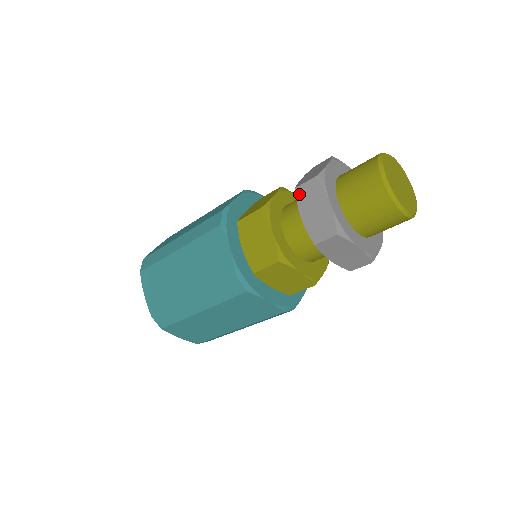
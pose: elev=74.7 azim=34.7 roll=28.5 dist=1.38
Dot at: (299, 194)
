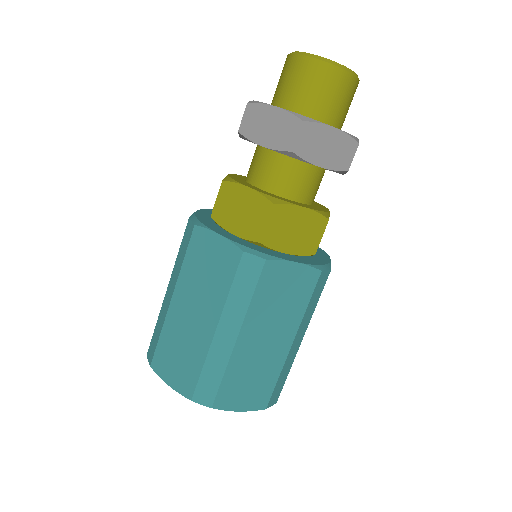
Dot at: (245, 131)
